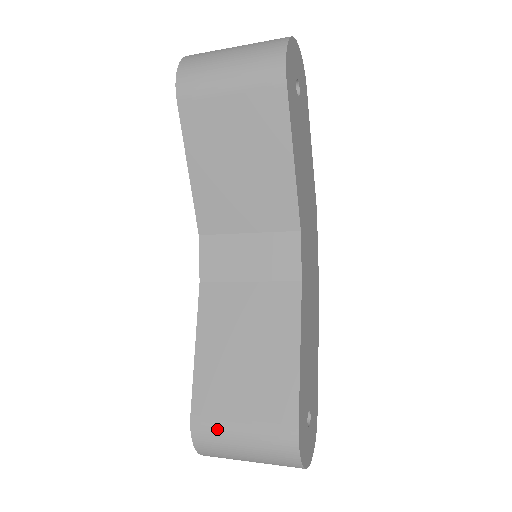
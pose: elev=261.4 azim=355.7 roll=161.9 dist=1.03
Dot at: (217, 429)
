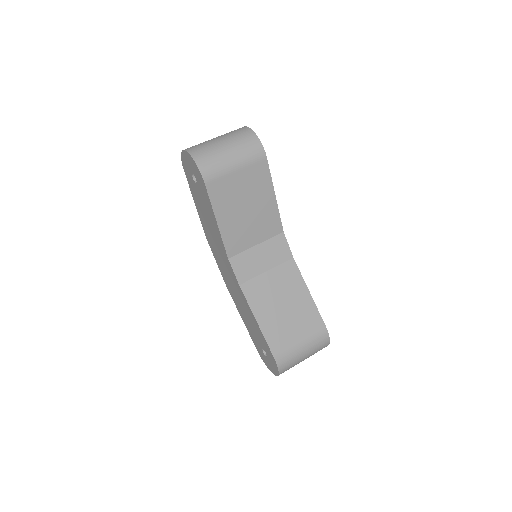
Dot at: (290, 353)
